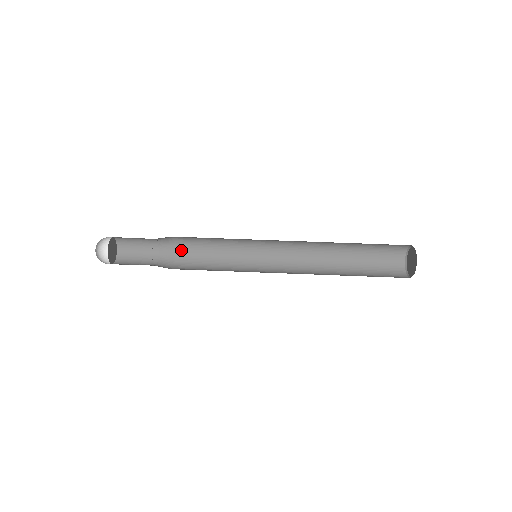
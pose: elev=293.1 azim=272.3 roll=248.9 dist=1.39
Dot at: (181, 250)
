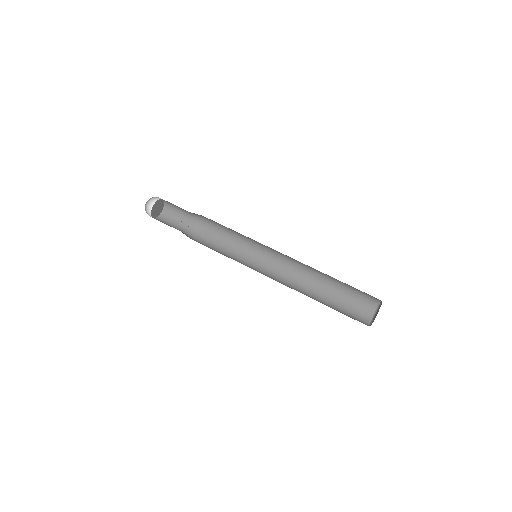
Dot at: (208, 220)
